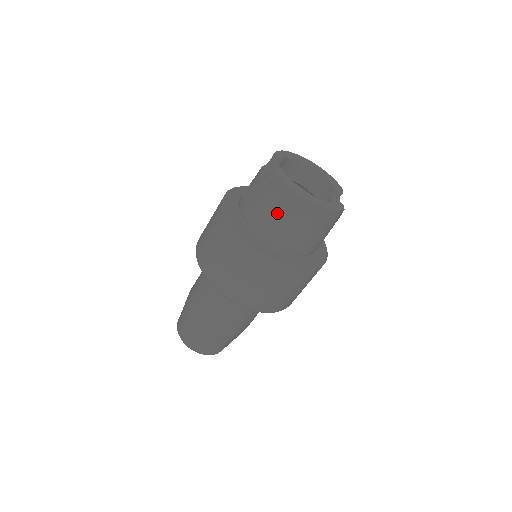
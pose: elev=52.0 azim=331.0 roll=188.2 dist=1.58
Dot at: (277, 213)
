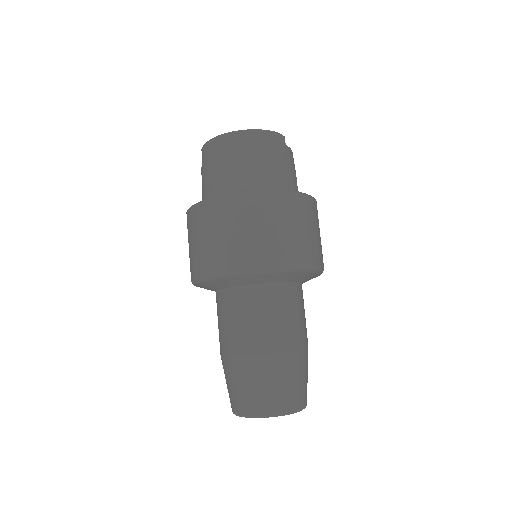
Dot at: (221, 164)
